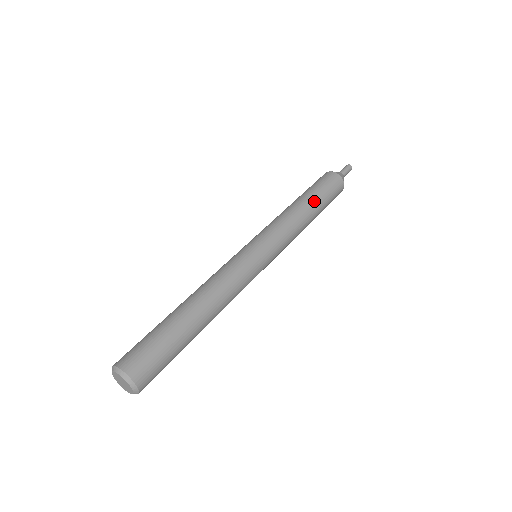
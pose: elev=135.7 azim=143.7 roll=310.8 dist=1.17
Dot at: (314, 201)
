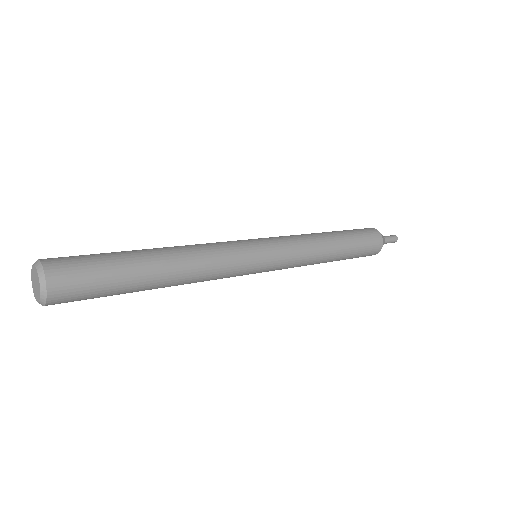
Dot at: (344, 242)
